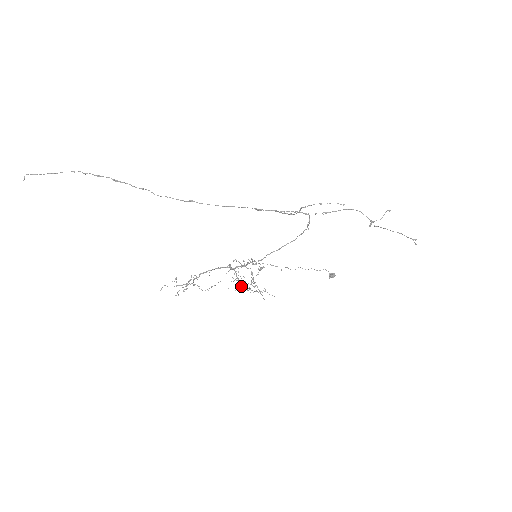
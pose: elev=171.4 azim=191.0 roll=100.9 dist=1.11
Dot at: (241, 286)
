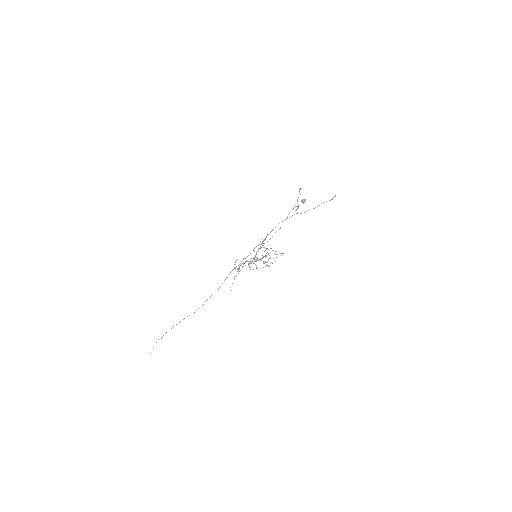
Dot at: occluded
